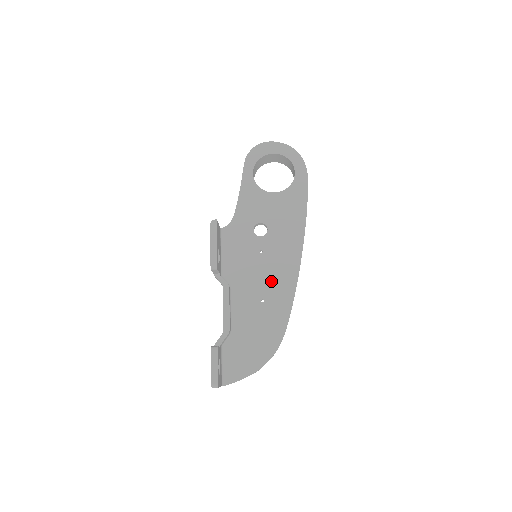
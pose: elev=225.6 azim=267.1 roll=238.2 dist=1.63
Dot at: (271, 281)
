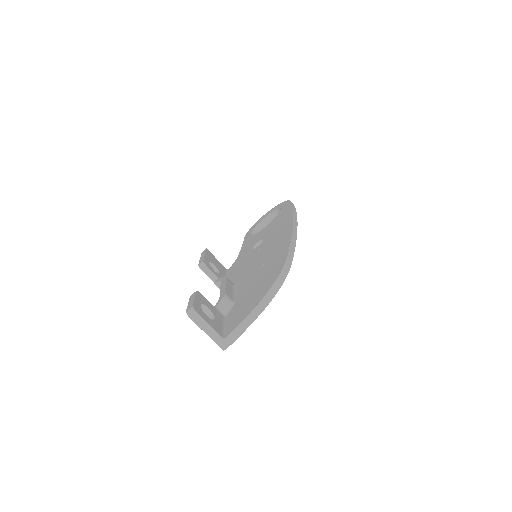
Dot at: (269, 252)
